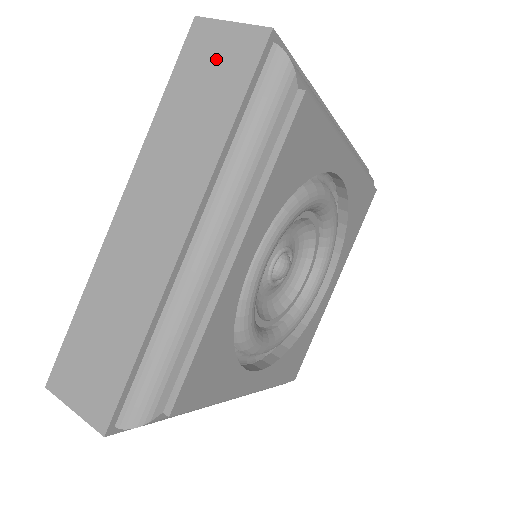
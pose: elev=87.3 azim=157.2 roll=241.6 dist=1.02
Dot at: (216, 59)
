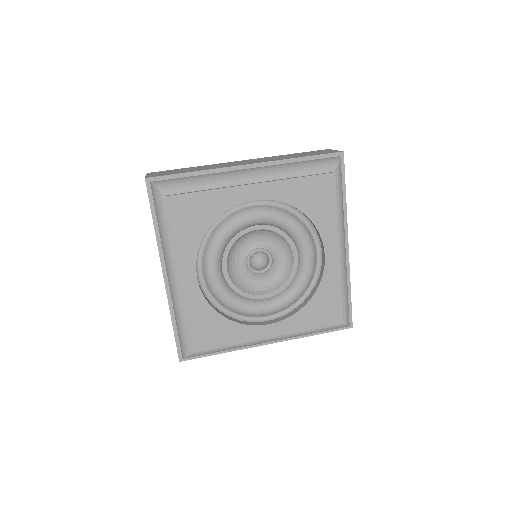
Dot at: occluded
